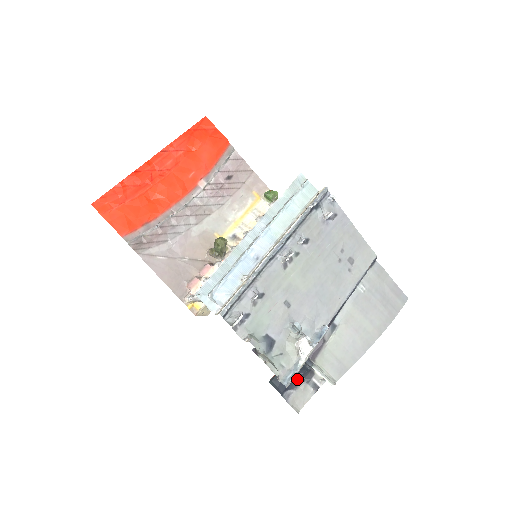
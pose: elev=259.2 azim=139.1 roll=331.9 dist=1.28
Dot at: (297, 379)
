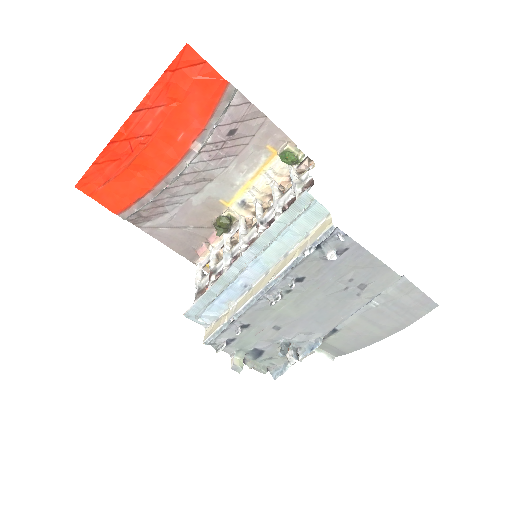
Dot at: occluded
